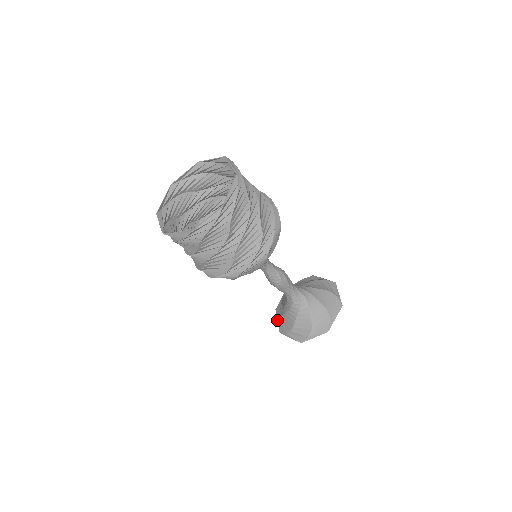
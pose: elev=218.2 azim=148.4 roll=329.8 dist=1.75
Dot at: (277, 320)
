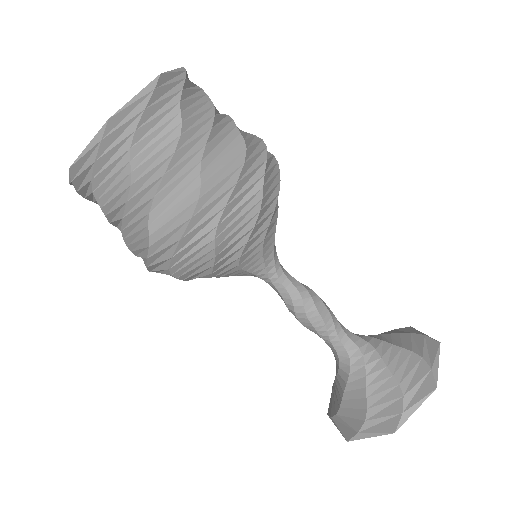
Dot at: (368, 433)
